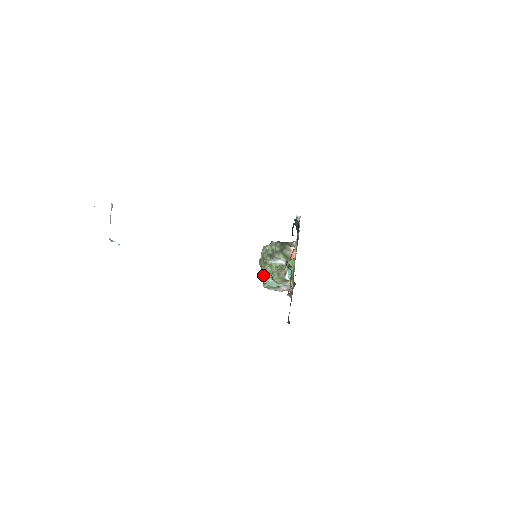
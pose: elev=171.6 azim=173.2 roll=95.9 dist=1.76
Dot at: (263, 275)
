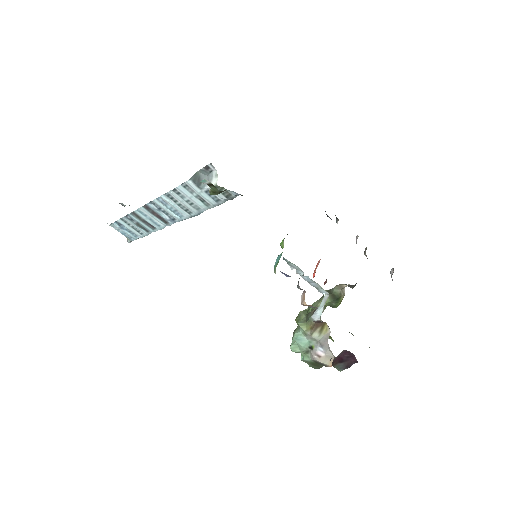
Dot at: occluded
